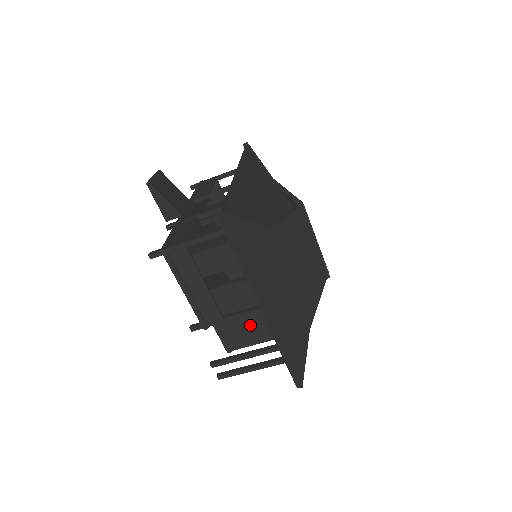
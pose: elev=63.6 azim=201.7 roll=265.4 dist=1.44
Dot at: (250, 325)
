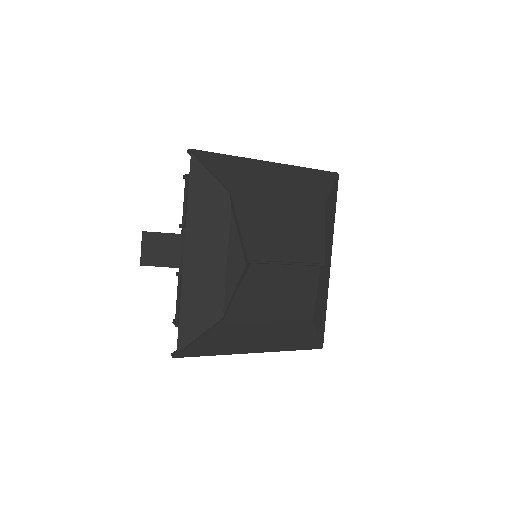
Dot at: occluded
